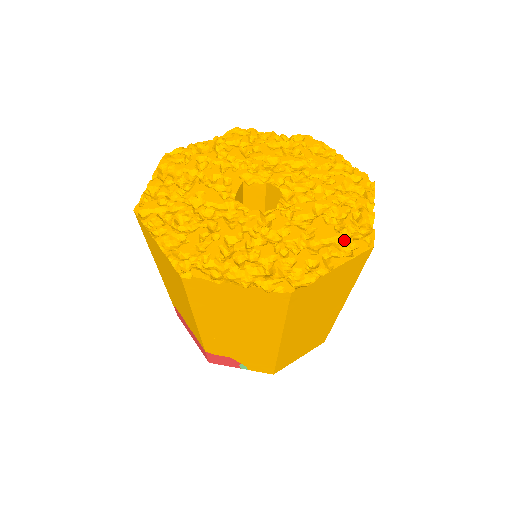
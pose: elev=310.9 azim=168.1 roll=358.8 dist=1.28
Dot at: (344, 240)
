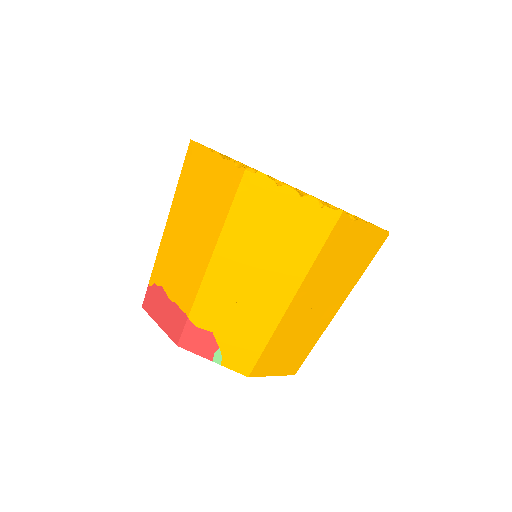
Dot at: occluded
